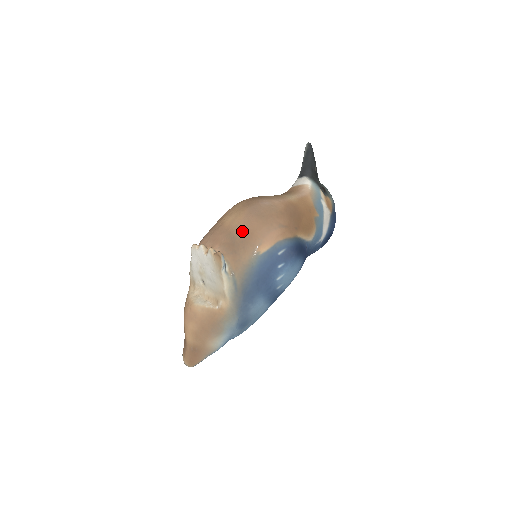
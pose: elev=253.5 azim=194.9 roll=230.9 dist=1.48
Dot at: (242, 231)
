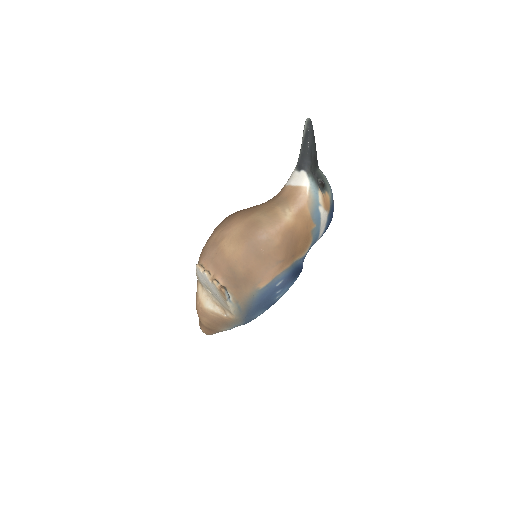
Dot at: (242, 269)
